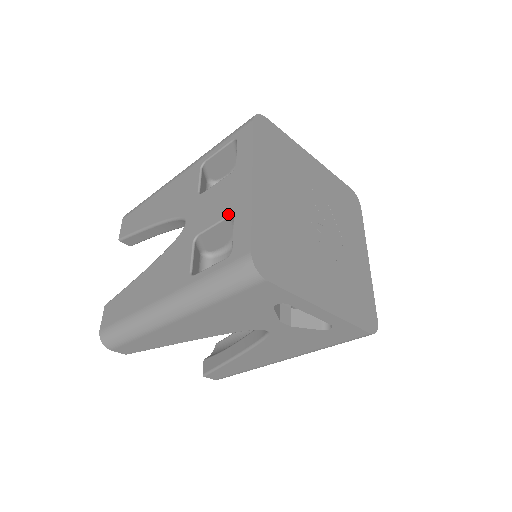
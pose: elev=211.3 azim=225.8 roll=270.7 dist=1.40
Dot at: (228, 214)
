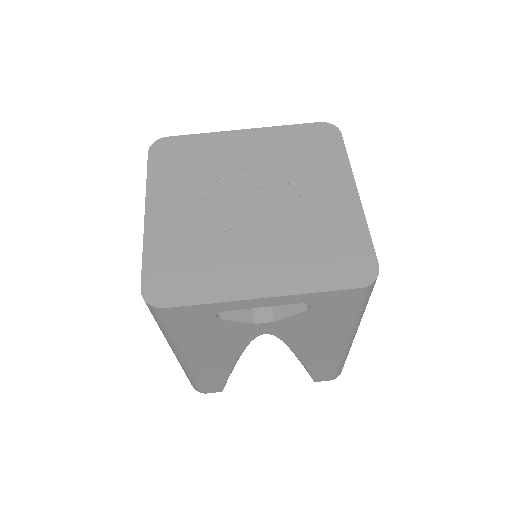
Dot at: occluded
